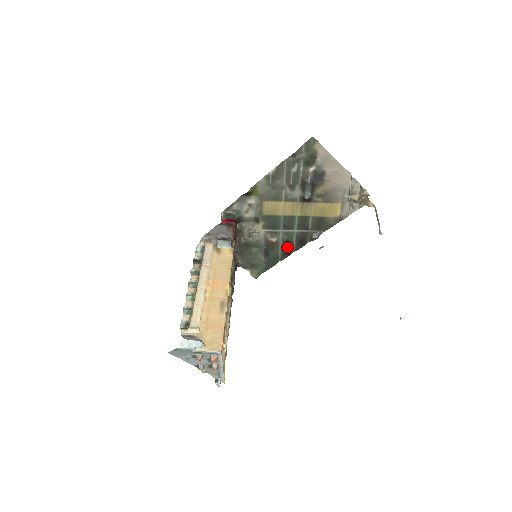
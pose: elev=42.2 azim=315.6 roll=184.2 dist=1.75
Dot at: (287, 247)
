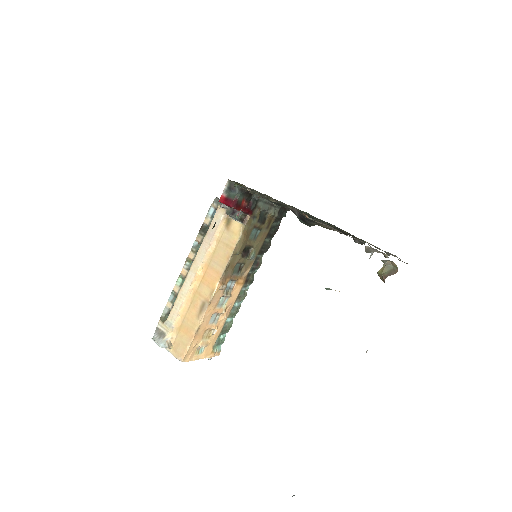
Dot at: occluded
